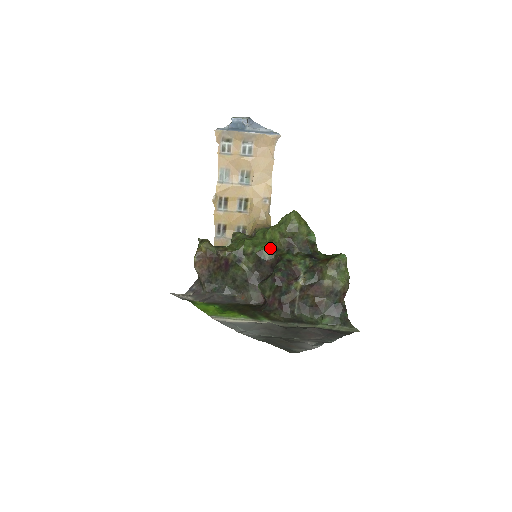
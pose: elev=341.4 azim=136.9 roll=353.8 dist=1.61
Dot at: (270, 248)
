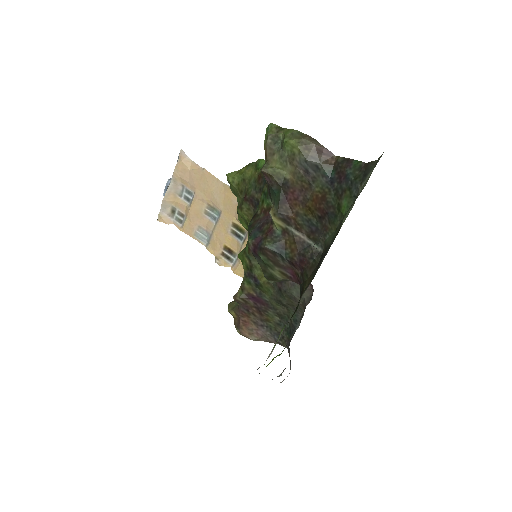
Dot at: occluded
